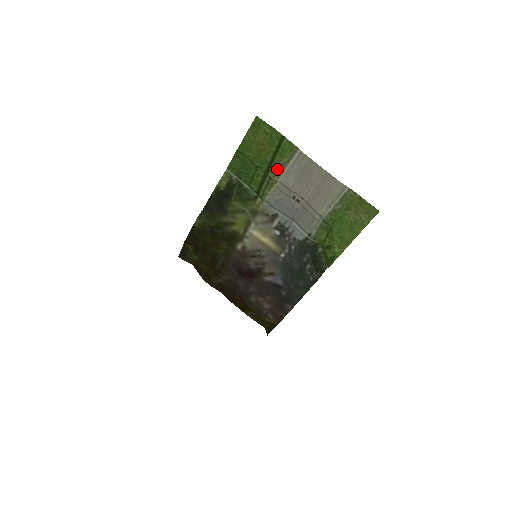
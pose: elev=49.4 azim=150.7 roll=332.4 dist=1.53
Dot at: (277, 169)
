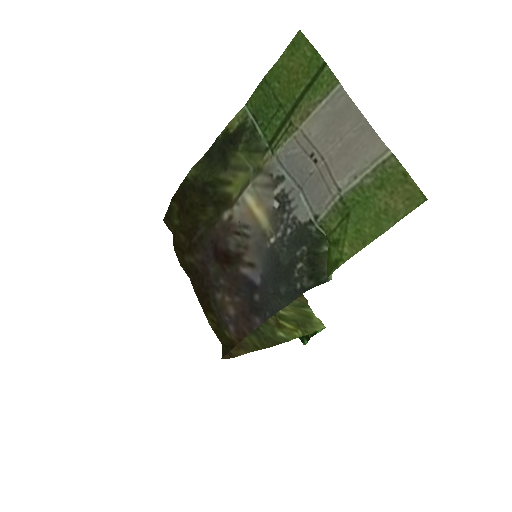
Dot at: (303, 110)
